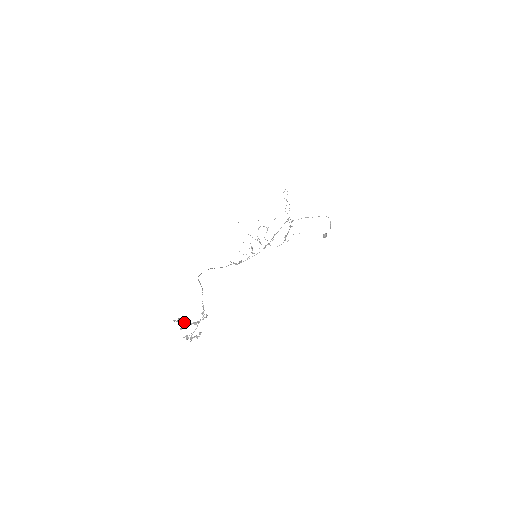
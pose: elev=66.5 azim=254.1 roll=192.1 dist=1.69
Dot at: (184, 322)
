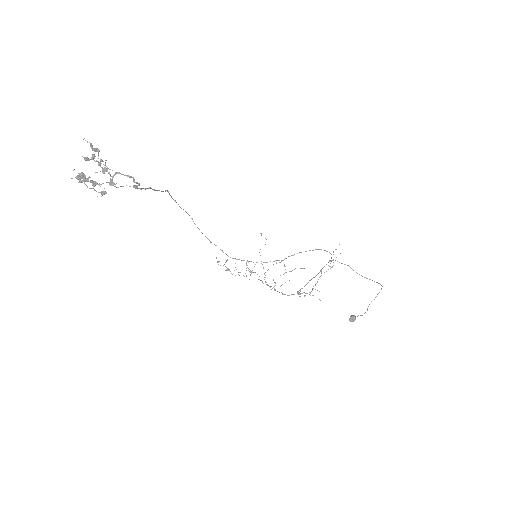
Dot at: occluded
